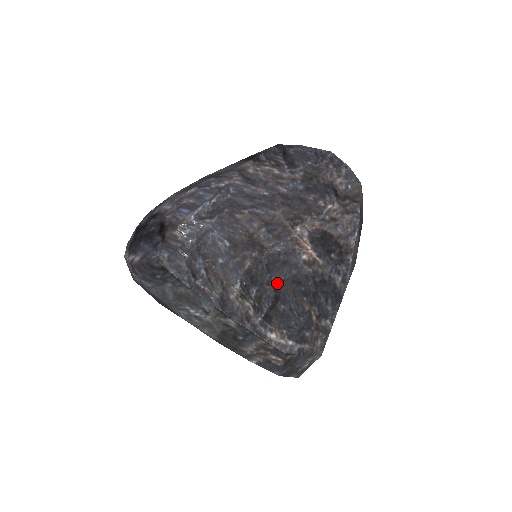
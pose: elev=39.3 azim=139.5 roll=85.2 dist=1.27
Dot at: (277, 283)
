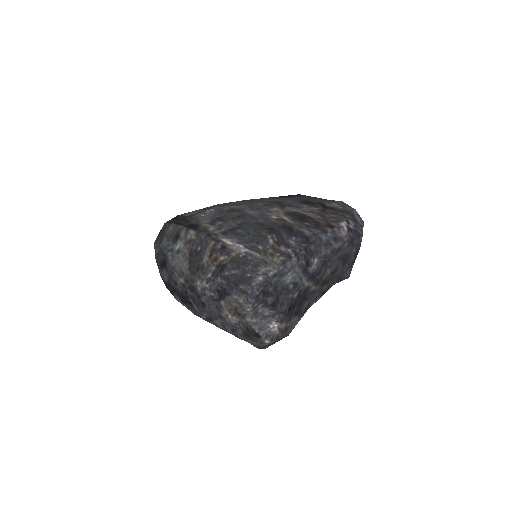
Dot at: (242, 223)
